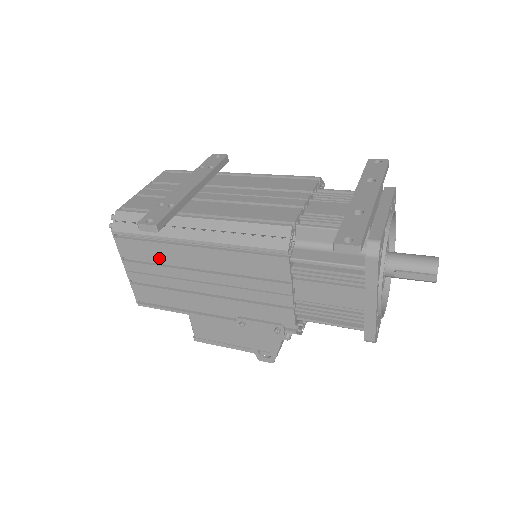
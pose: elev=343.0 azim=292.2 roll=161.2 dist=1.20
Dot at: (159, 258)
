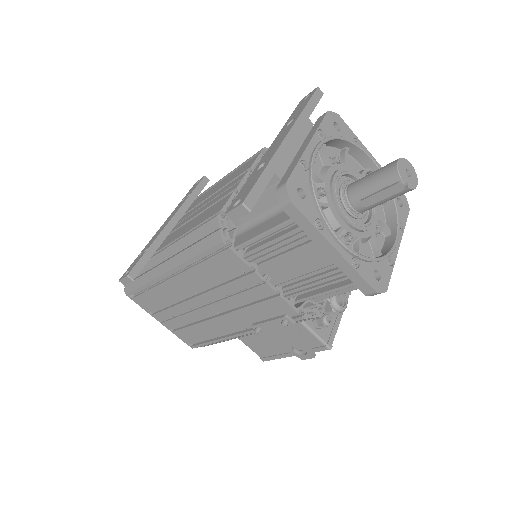
Dot at: (165, 301)
